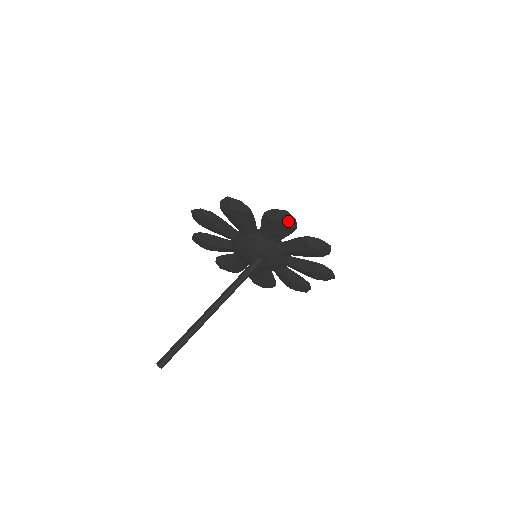
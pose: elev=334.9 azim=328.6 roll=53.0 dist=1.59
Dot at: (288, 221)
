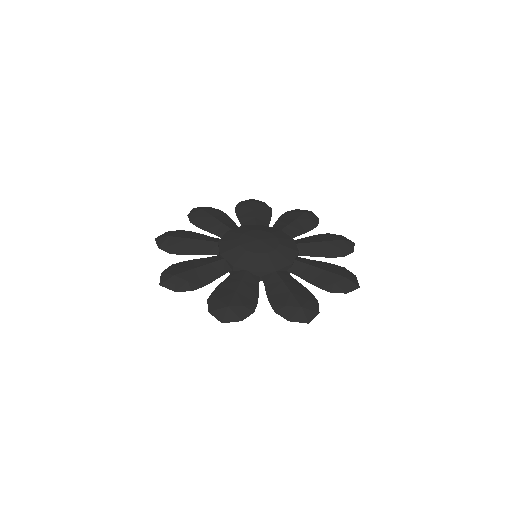
Dot at: (235, 318)
